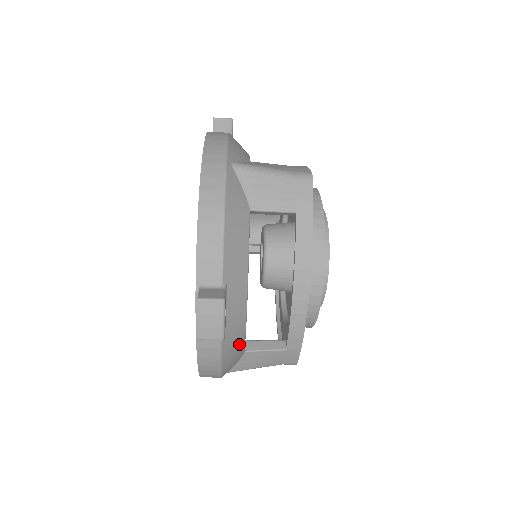
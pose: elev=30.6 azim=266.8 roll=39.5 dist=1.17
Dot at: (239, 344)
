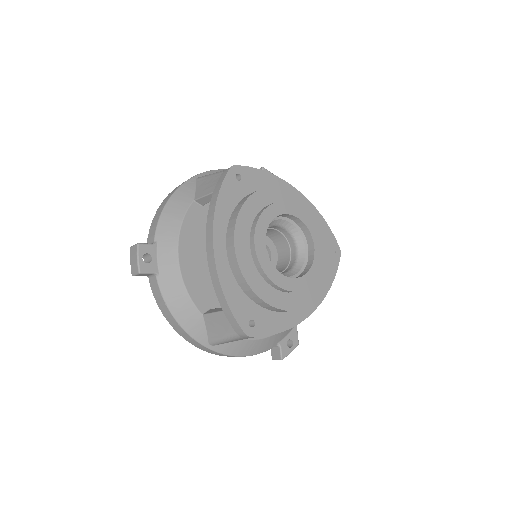
Dot at: (184, 298)
